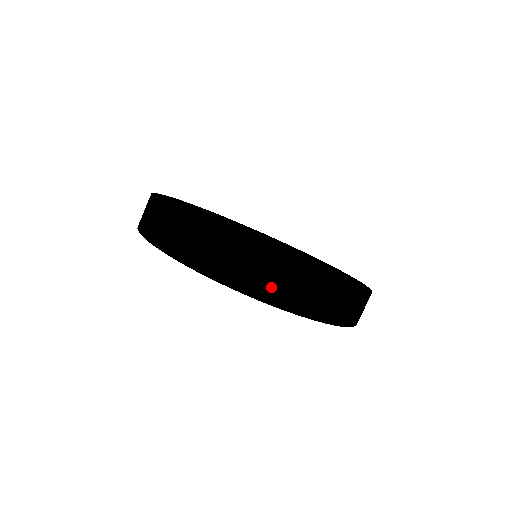
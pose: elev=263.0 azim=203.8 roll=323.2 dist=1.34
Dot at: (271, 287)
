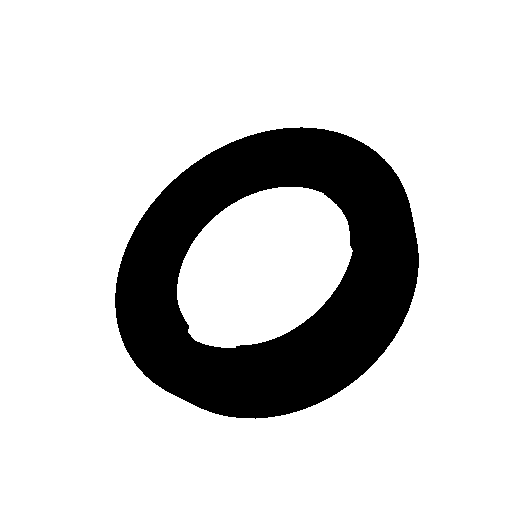
Dot at: (347, 377)
